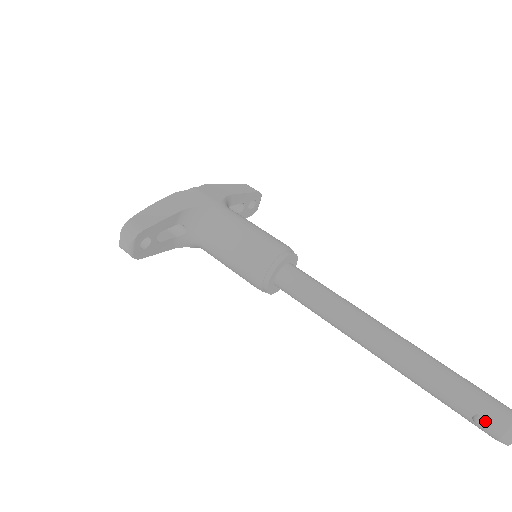
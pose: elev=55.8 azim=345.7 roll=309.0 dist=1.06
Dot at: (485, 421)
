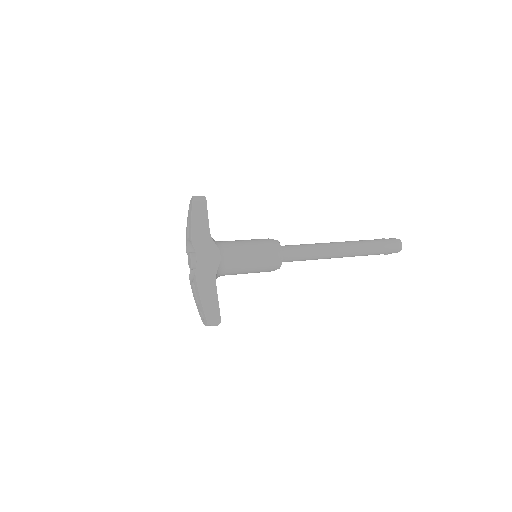
Dot at: (389, 253)
